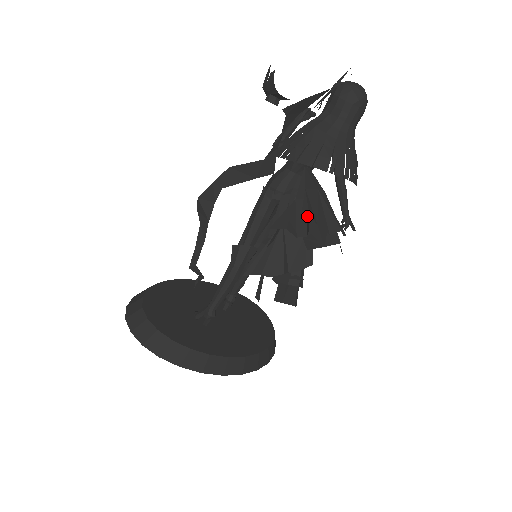
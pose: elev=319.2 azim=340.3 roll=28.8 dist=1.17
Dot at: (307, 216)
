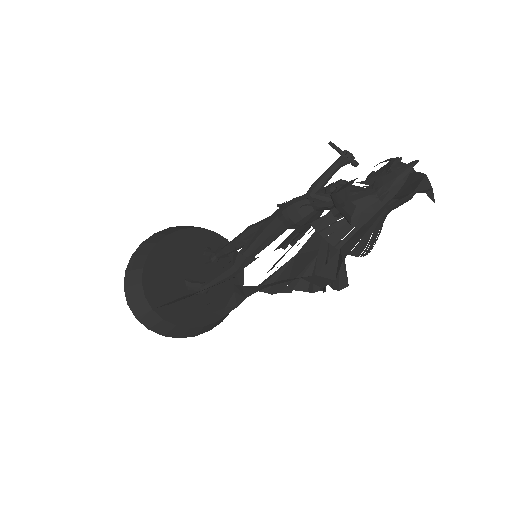
Dot at: occluded
